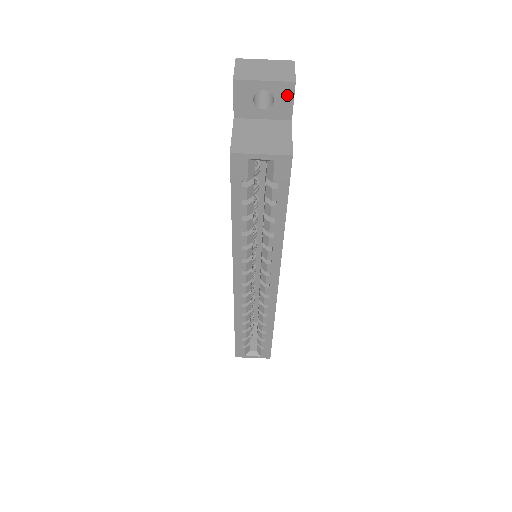
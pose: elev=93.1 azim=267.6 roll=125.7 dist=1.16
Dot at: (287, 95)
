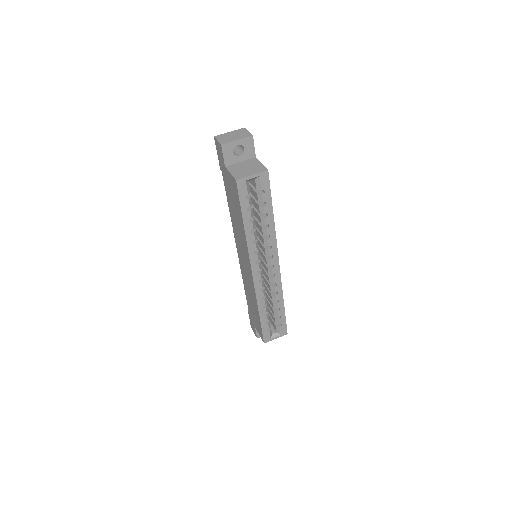
Dot at: (250, 144)
